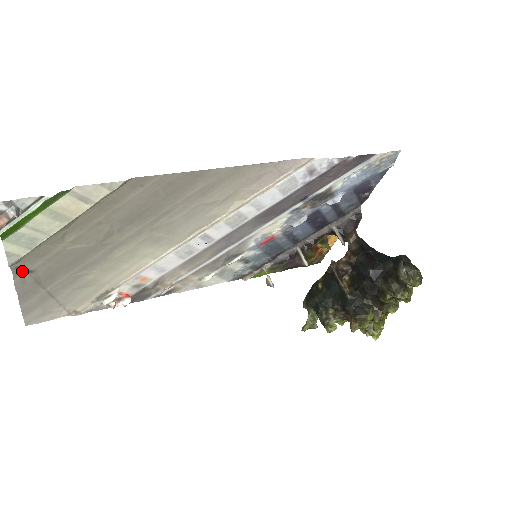
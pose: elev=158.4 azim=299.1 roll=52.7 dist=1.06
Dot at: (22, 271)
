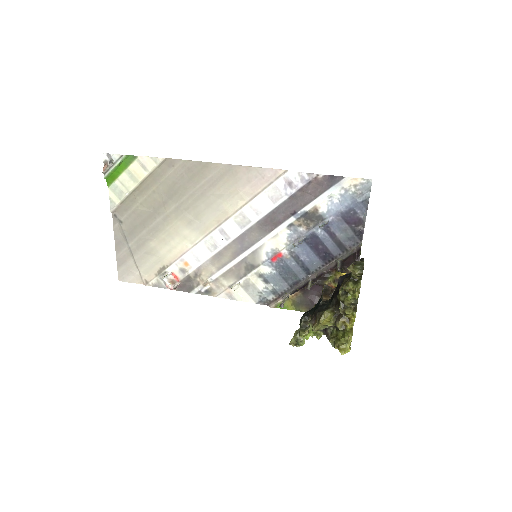
Dot at: (117, 220)
